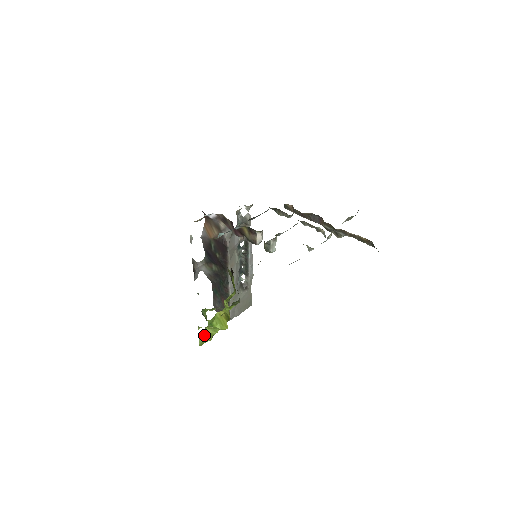
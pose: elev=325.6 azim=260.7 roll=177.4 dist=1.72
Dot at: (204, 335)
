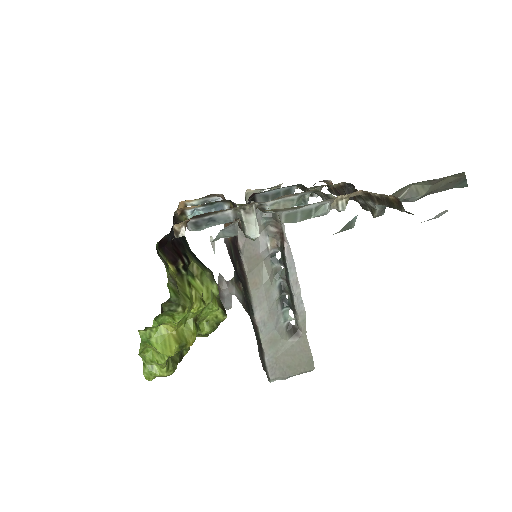
Dot at: (150, 361)
